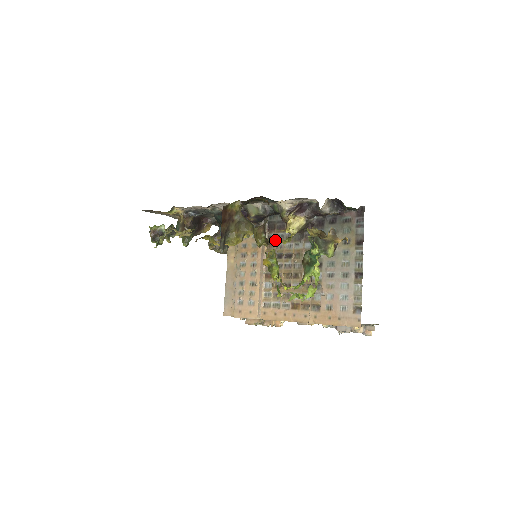
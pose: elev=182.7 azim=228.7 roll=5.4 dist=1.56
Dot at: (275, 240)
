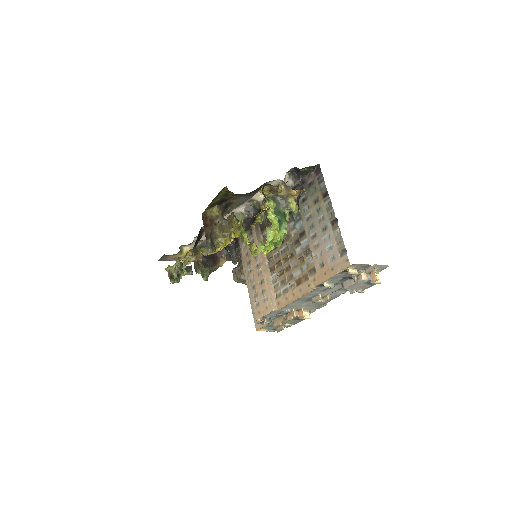
Dot at: occluded
